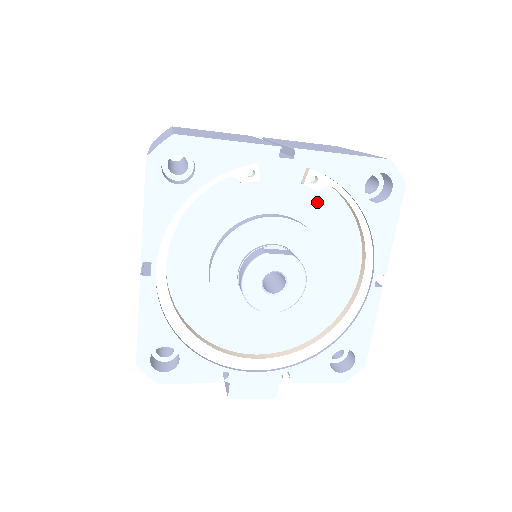
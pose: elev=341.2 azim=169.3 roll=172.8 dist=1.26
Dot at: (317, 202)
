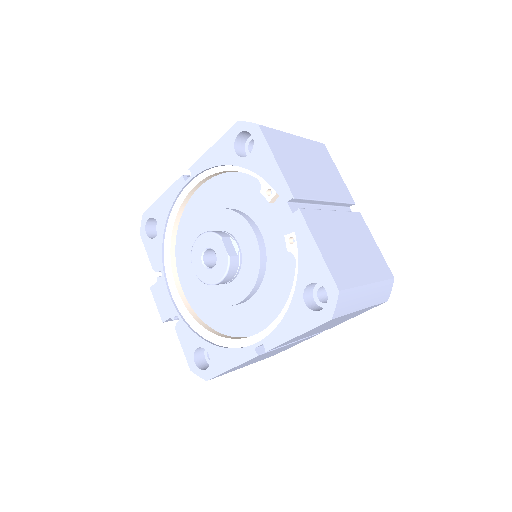
Dot at: (285, 258)
